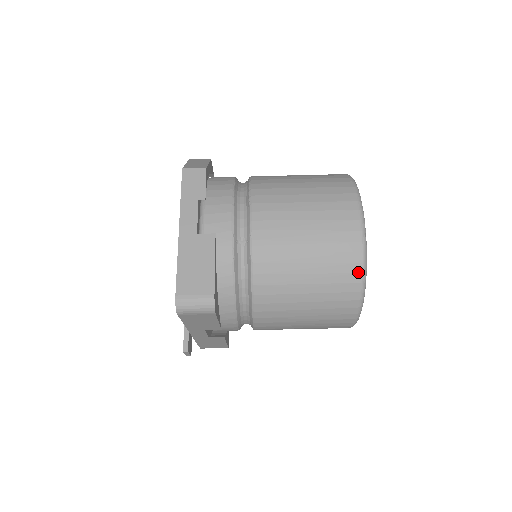
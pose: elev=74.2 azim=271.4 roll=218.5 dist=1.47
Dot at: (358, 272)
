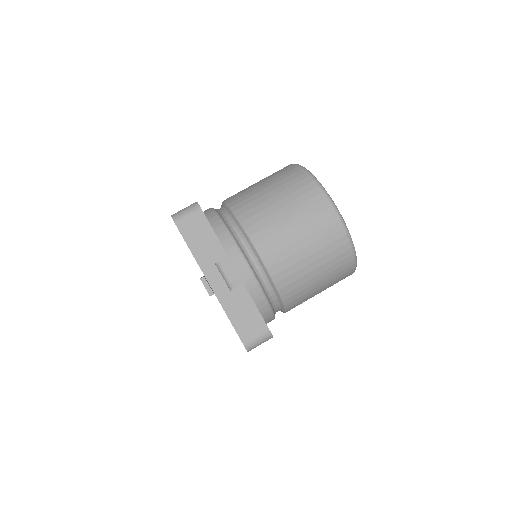
Dot at: (299, 170)
